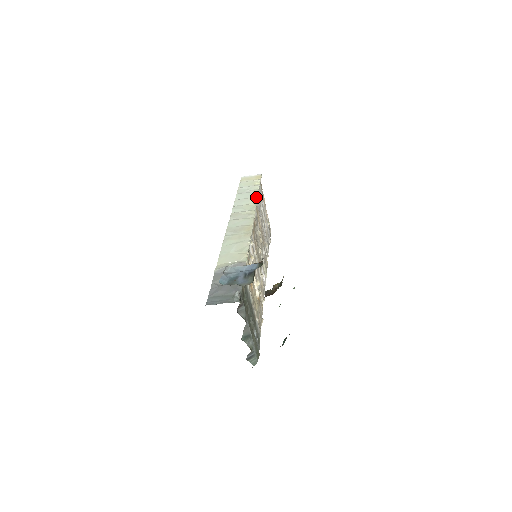
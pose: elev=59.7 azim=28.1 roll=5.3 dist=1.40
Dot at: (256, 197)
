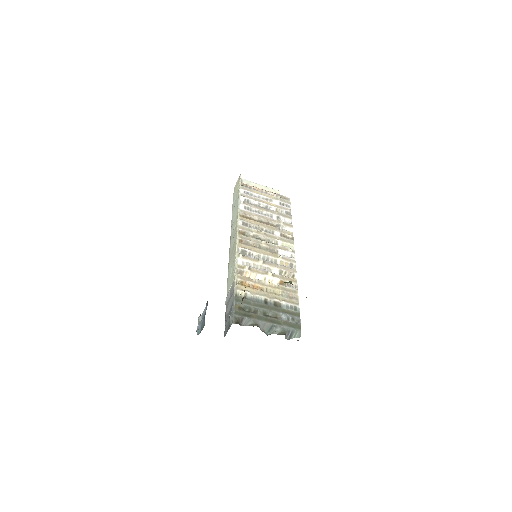
Dot at: (238, 206)
